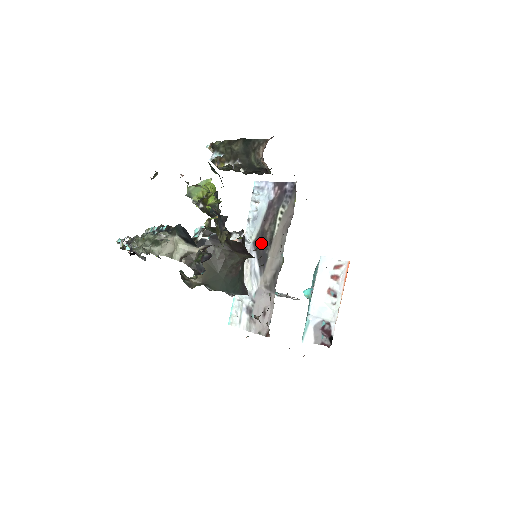
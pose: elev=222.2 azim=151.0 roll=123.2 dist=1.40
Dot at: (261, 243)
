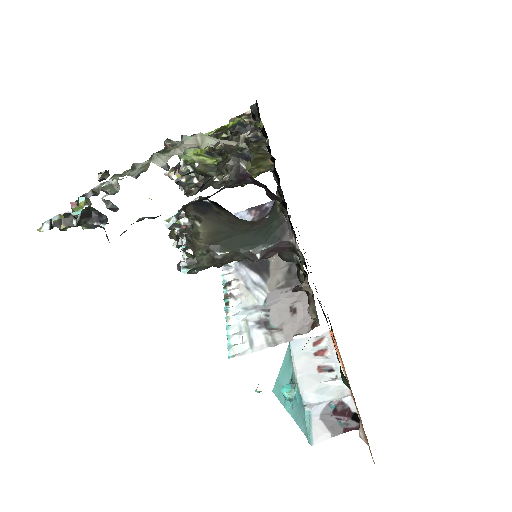
Dot at: occluded
